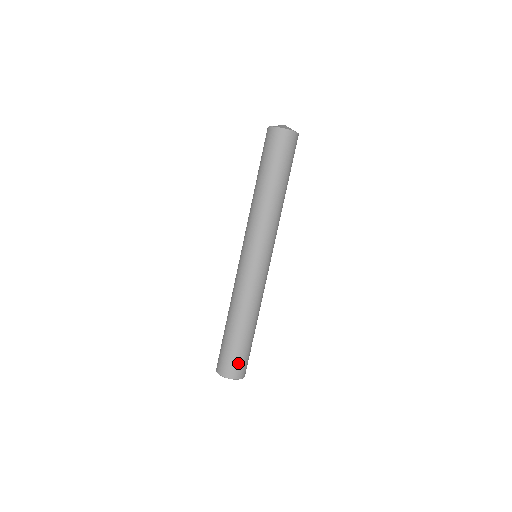
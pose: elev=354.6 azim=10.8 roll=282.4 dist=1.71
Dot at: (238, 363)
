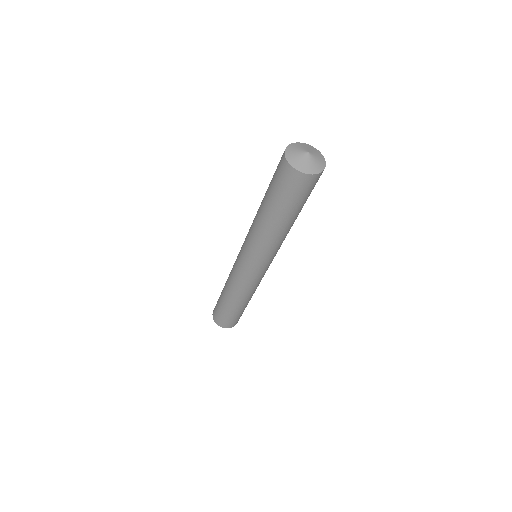
Dot at: occluded
